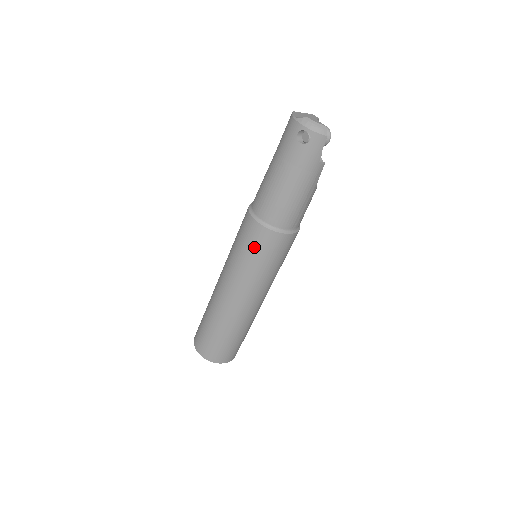
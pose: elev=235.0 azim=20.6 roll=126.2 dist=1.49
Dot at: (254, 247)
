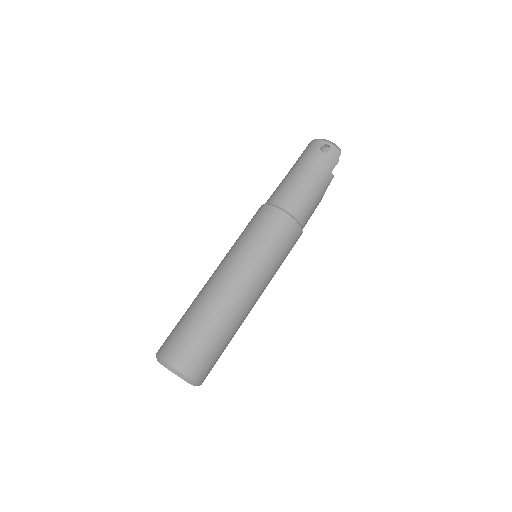
Dot at: (270, 229)
